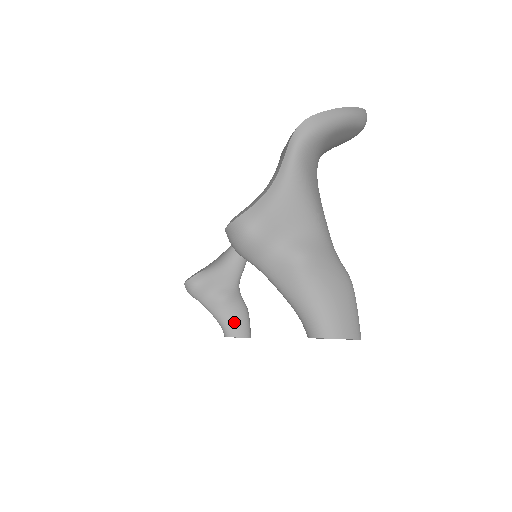
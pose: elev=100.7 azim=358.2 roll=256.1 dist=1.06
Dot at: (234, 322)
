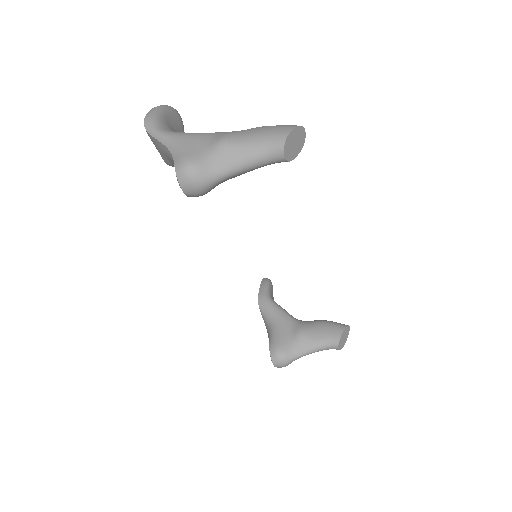
Dot at: (327, 333)
